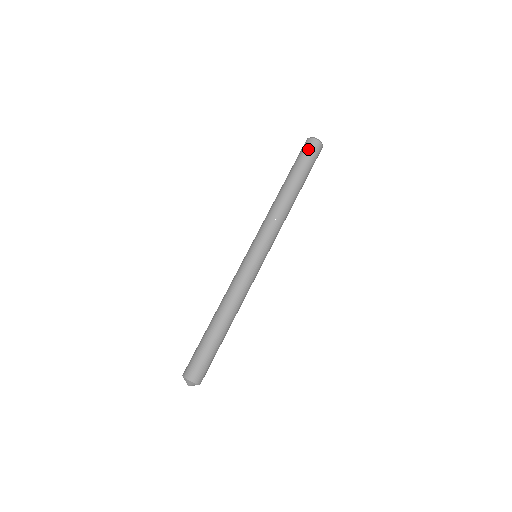
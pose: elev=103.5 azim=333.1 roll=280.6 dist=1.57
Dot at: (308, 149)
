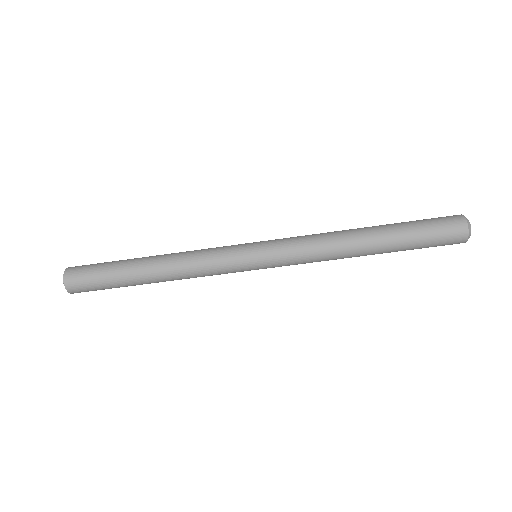
Dot at: (446, 237)
